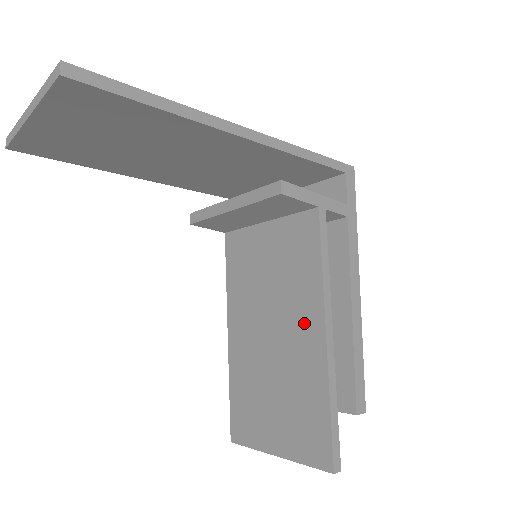
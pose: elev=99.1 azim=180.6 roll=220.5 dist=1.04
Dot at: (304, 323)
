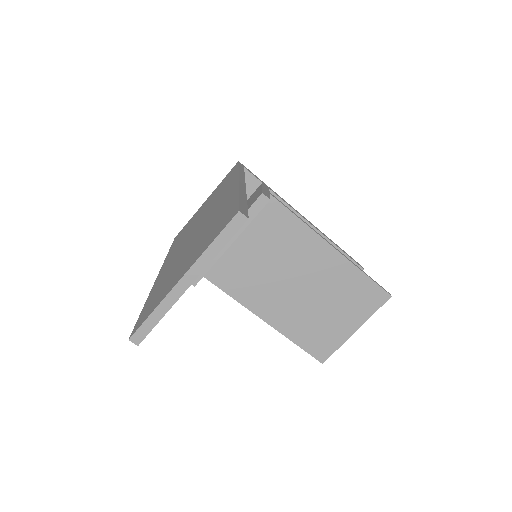
Dot at: (316, 257)
